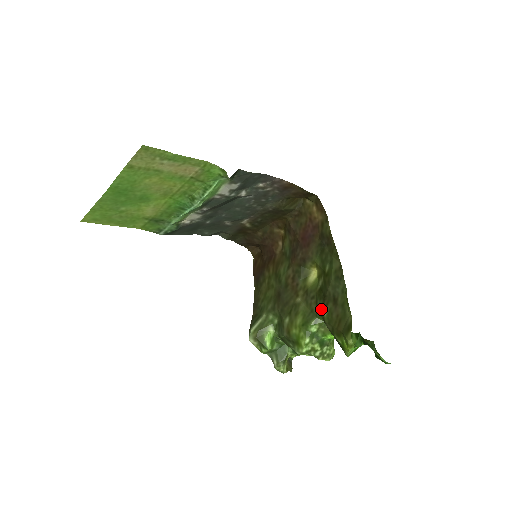
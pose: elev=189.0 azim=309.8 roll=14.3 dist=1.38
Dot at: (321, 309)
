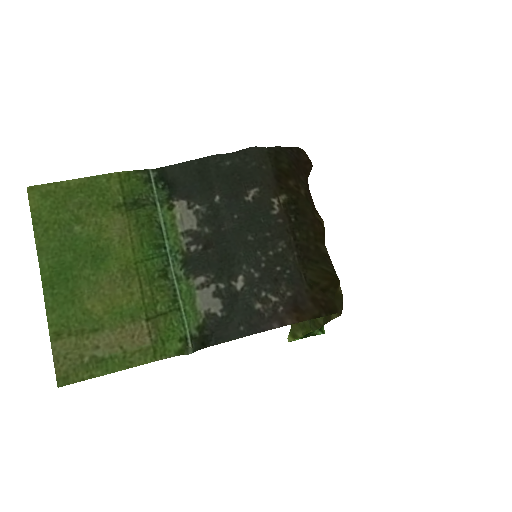
Dot at: occluded
